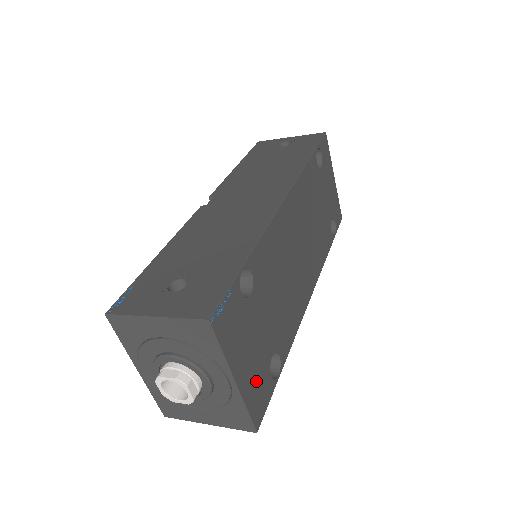
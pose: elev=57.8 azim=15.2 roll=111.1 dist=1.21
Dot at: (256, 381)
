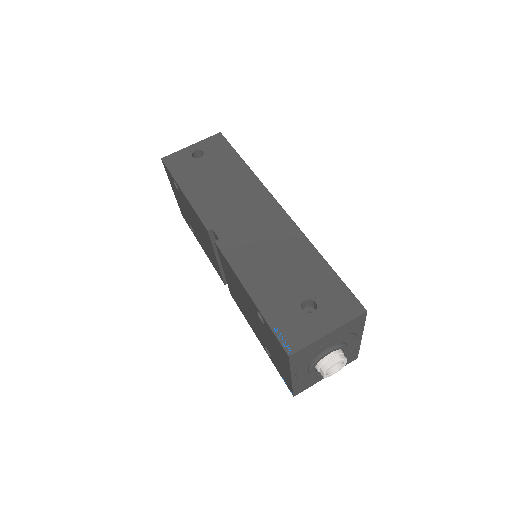
Dot at: occluded
